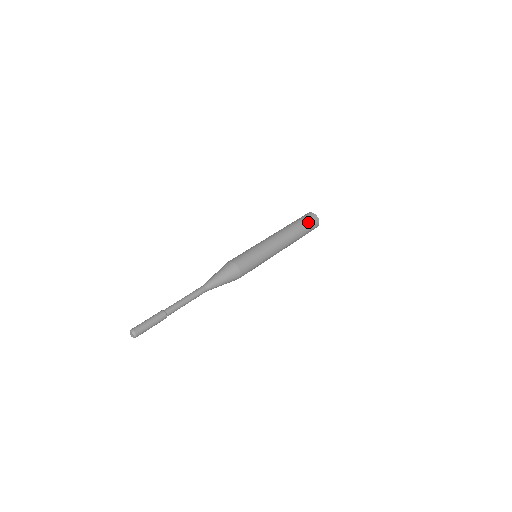
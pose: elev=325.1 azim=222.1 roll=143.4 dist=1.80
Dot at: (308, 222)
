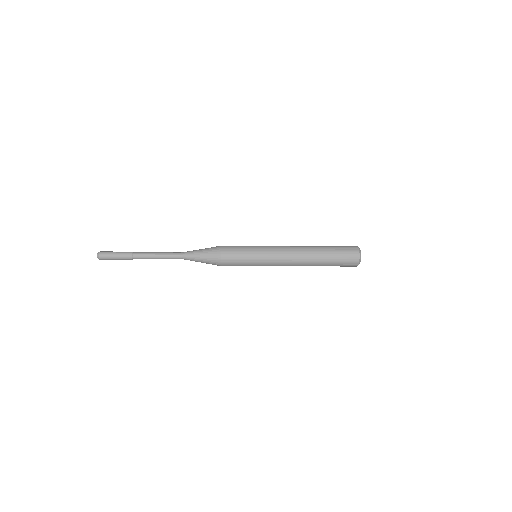
Dot at: (340, 247)
